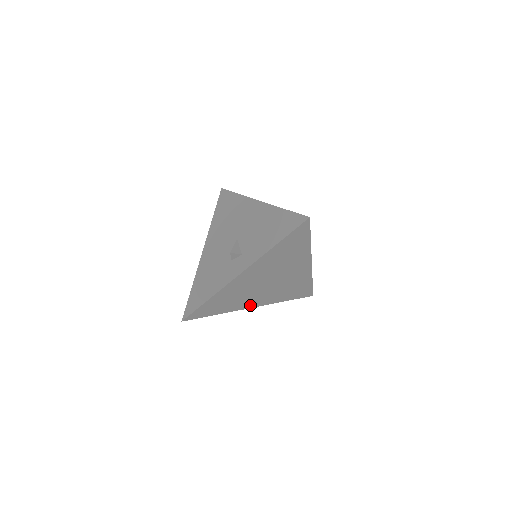
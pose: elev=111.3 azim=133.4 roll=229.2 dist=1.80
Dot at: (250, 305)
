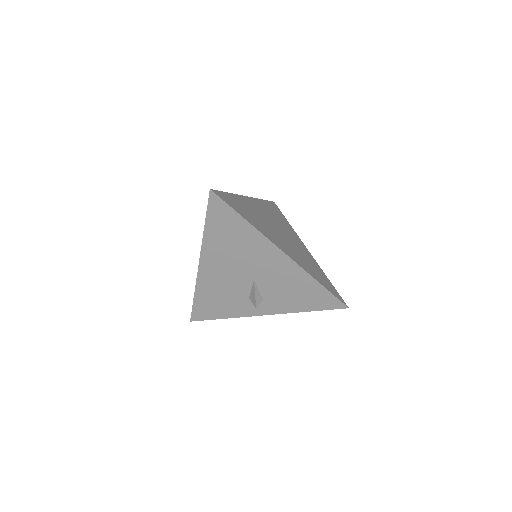
Dot at: occluded
